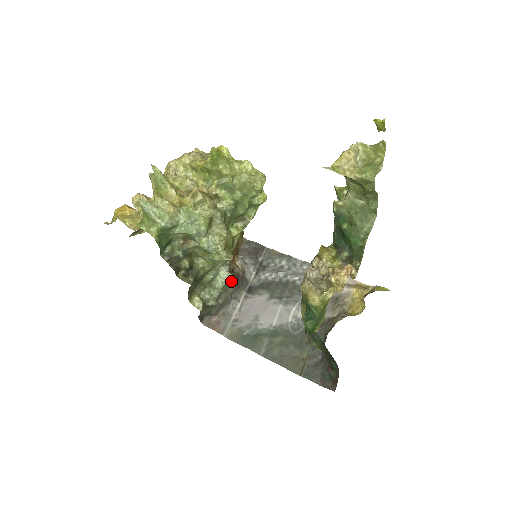
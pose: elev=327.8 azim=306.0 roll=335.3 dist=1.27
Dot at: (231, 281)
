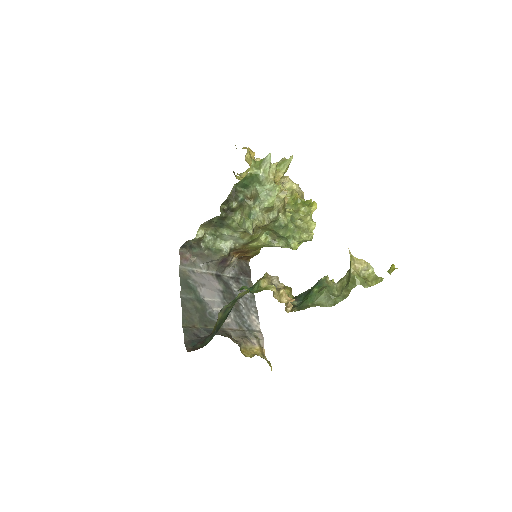
Dot at: (223, 254)
